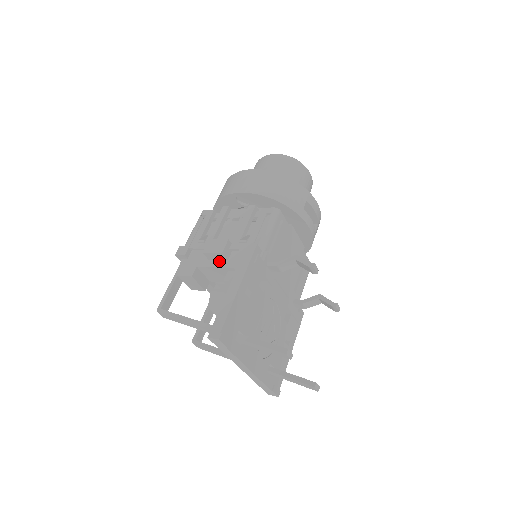
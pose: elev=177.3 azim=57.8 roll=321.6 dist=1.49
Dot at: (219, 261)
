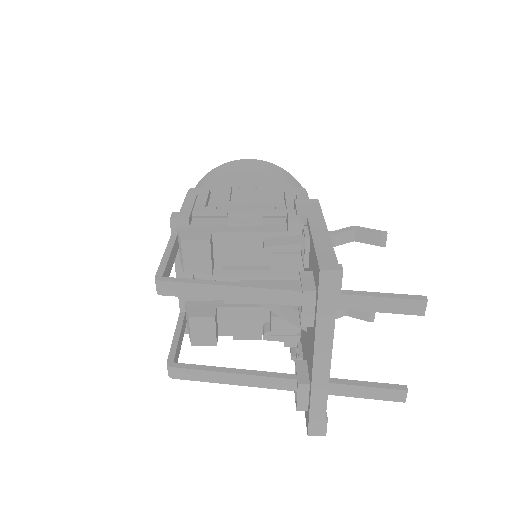
Dot at: (248, 227)
